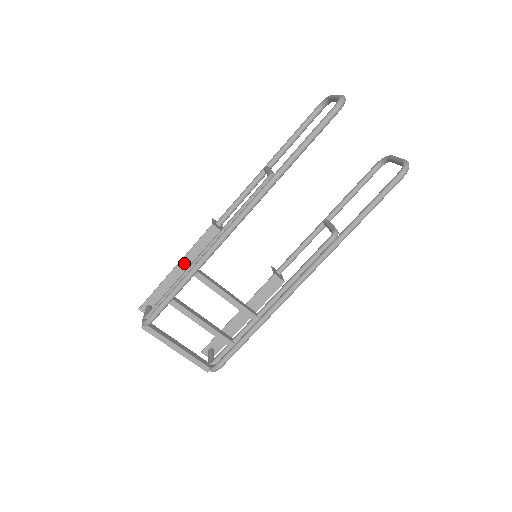
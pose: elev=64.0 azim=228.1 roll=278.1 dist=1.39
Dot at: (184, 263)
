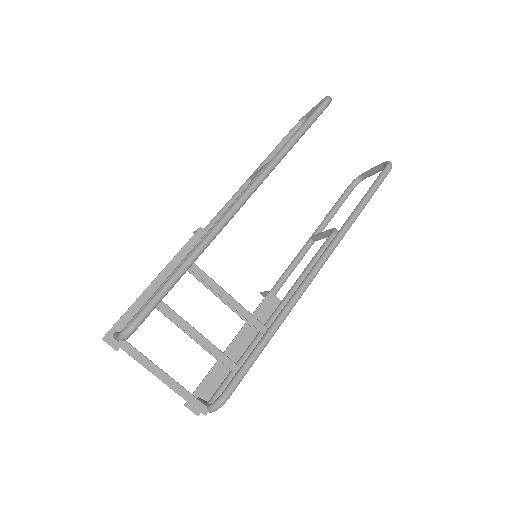
Dot at: (166, 274)
